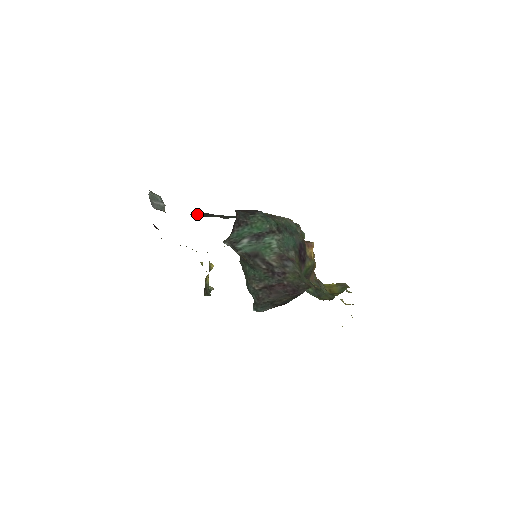
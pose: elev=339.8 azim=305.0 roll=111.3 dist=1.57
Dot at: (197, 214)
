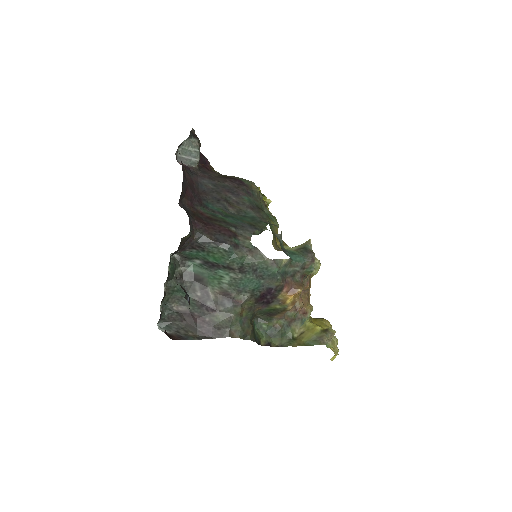
Dot at: (220, 187)
